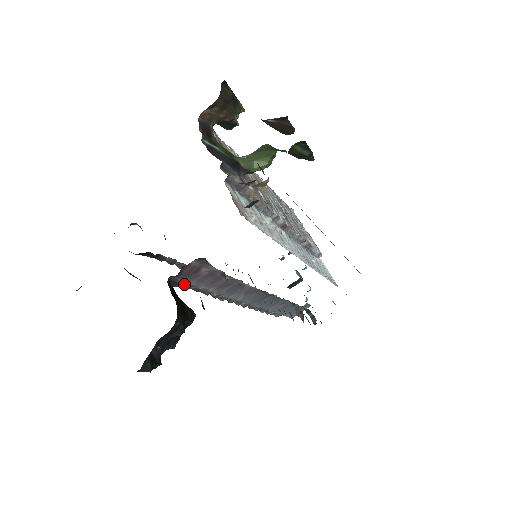
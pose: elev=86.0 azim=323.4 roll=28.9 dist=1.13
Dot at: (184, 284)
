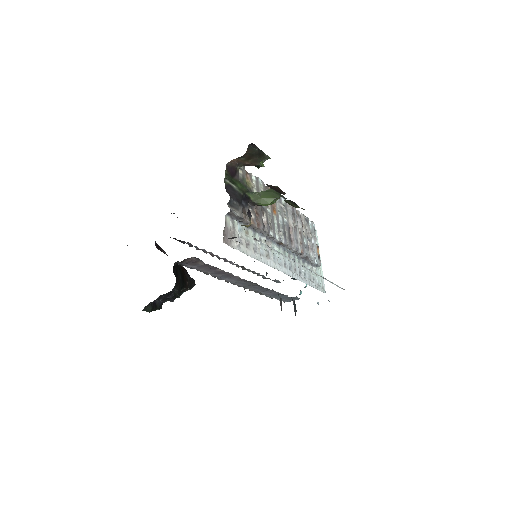
Dot at: (188, 266)
